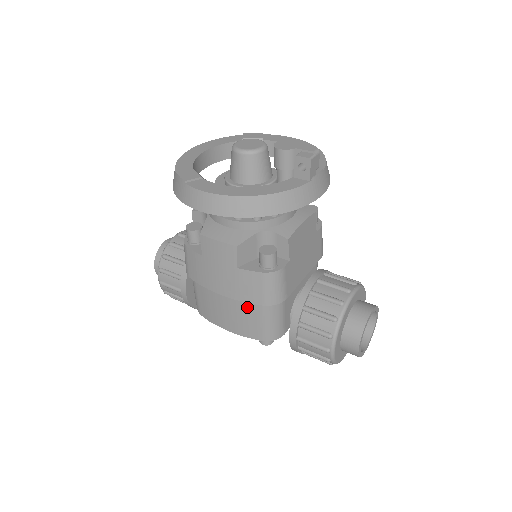
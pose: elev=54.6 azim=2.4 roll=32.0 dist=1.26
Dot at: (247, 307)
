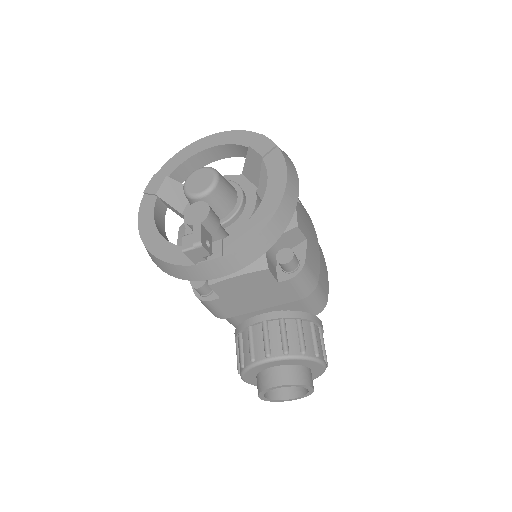
Dot at: occluded
